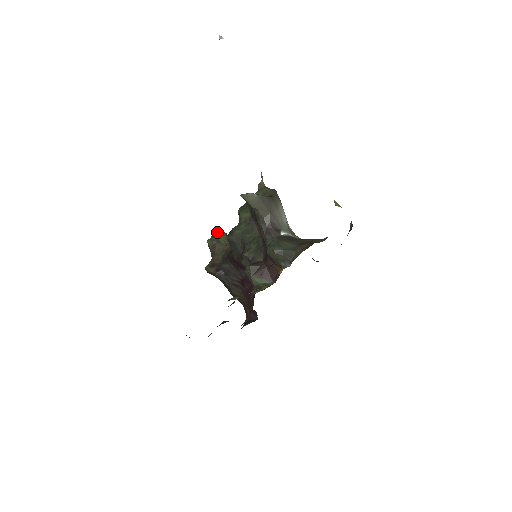
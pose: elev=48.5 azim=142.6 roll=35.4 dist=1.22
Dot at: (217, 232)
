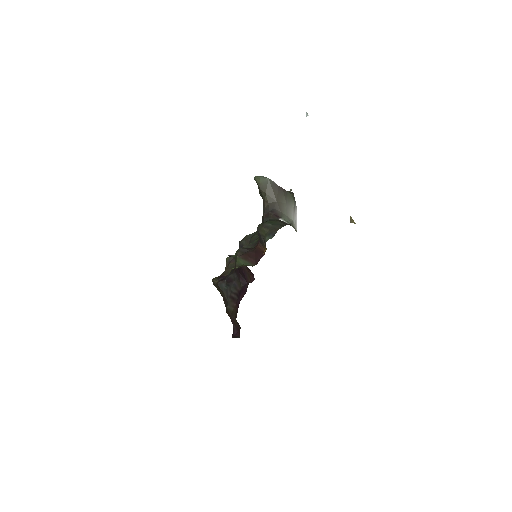
Dot at: occluded
